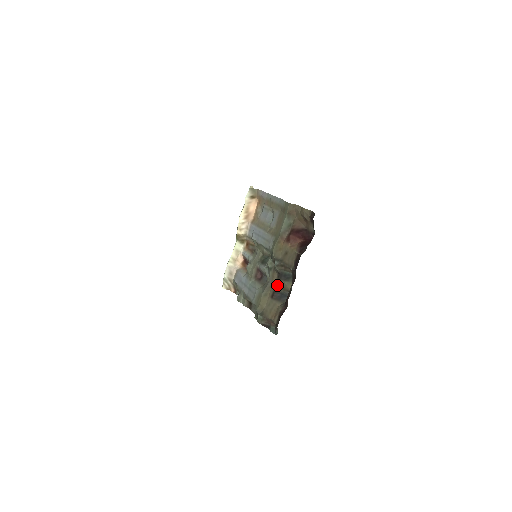
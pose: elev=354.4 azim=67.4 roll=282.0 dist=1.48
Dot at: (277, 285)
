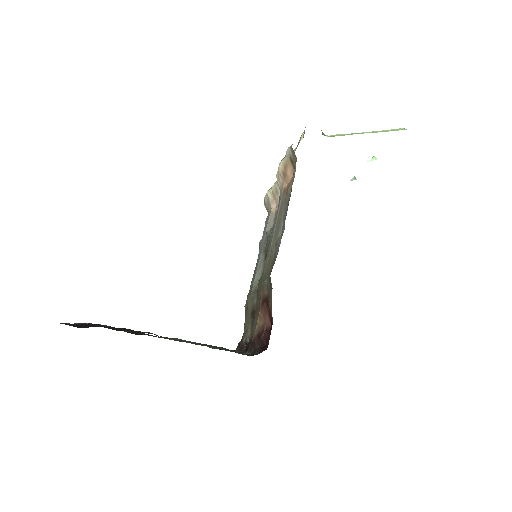
Dot at: (254, 313)
